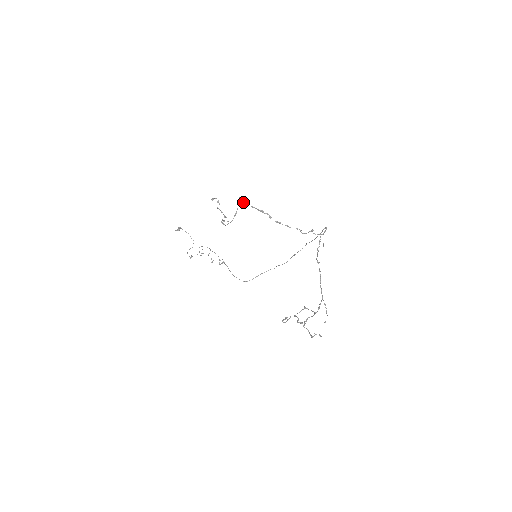
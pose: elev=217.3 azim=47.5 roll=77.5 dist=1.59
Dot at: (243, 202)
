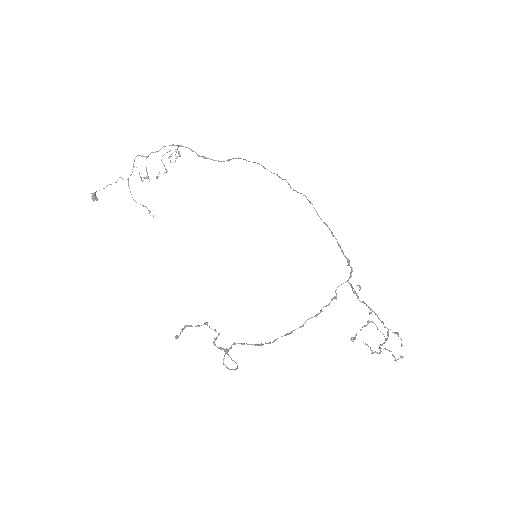
Dot at: (228, 351)
